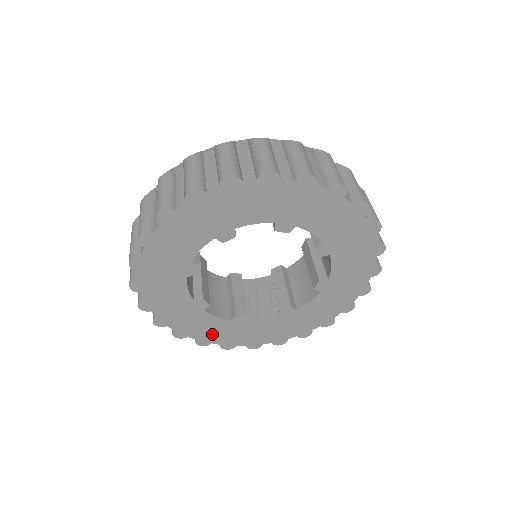
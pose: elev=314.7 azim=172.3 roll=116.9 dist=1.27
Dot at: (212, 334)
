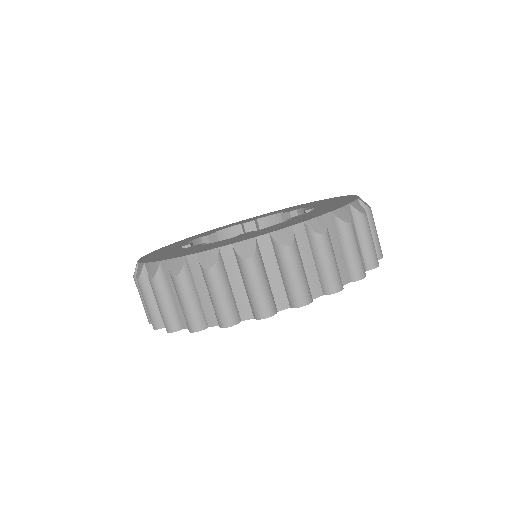
Dot at: occluded
